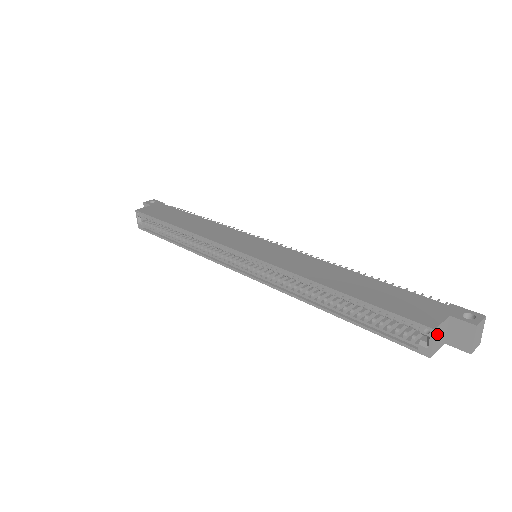
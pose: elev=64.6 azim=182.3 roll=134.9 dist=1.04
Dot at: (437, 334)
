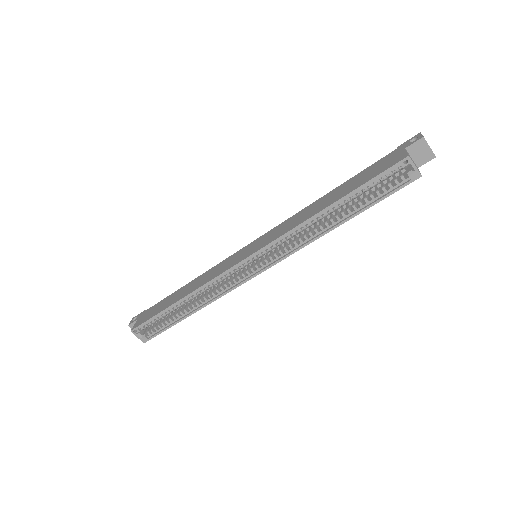
Dot at: (411, 160)
